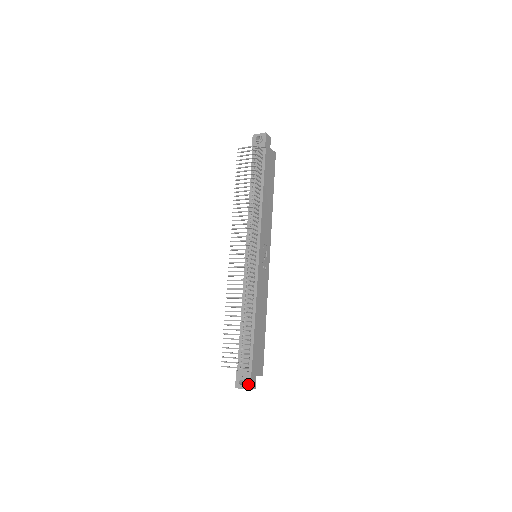
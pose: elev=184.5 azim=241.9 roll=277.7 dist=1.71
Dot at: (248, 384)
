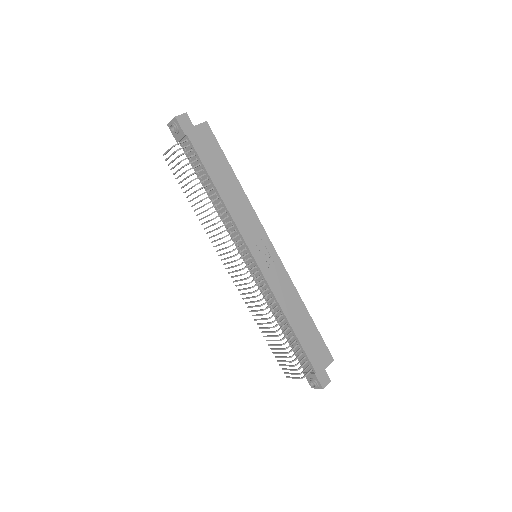
Dot at: (319, 385)
